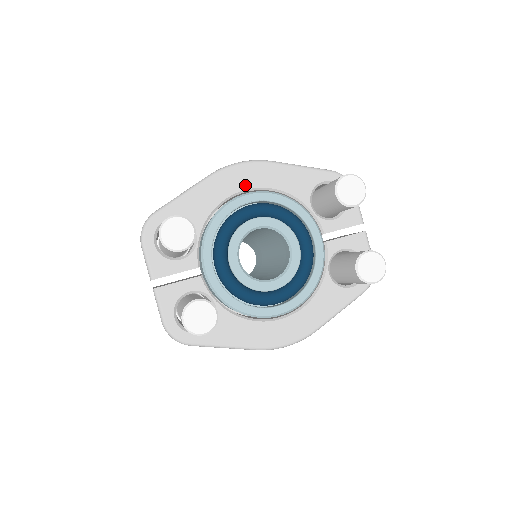
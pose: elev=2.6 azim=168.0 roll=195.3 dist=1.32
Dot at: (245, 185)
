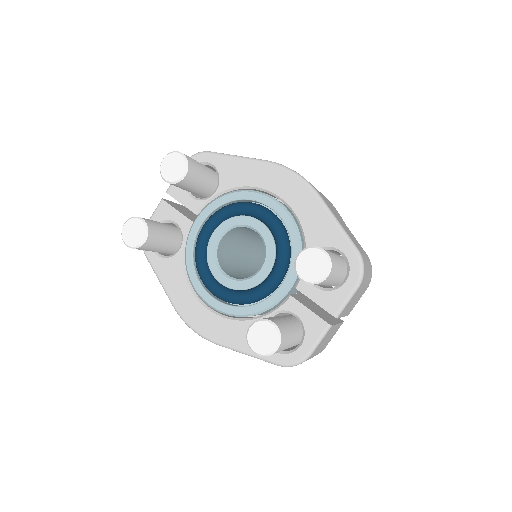
Dot at: (280, 191)
